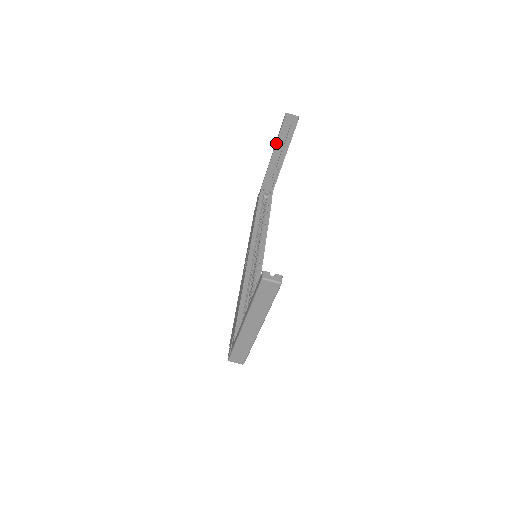
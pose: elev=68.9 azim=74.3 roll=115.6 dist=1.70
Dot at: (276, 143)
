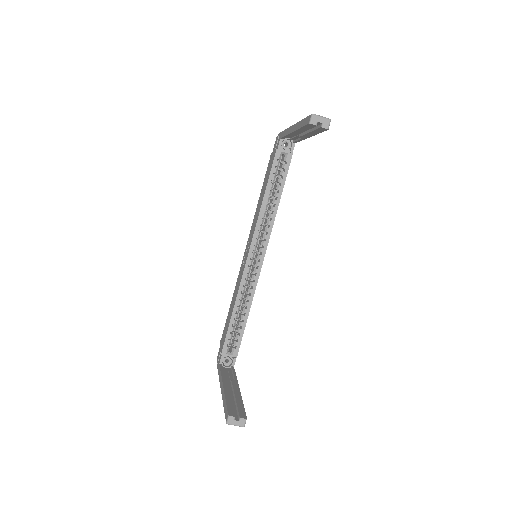
Dot at: (297, 129)
